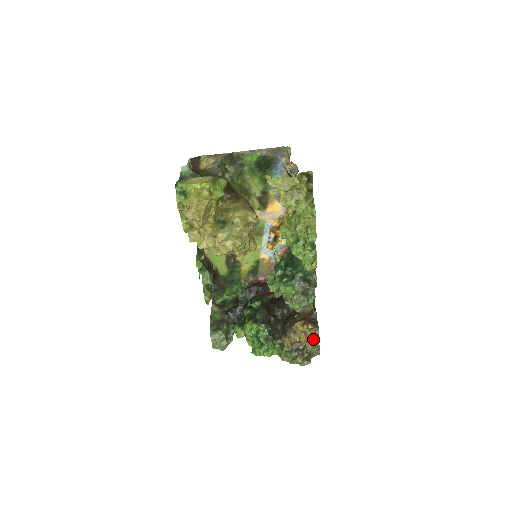
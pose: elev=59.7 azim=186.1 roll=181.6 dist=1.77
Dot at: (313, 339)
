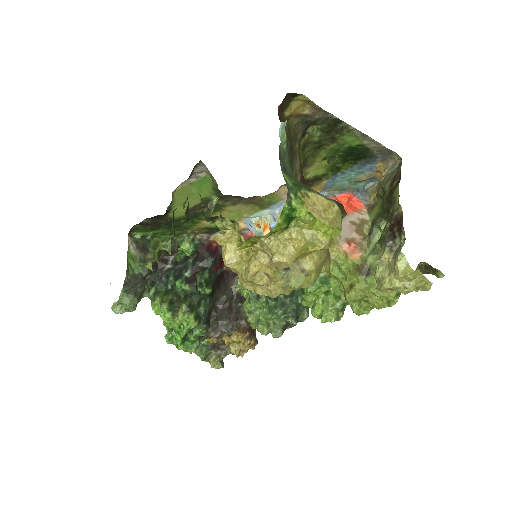
Dot at: (245, 351)
